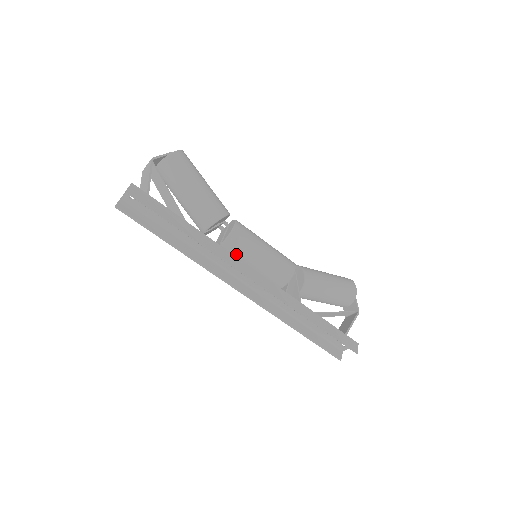
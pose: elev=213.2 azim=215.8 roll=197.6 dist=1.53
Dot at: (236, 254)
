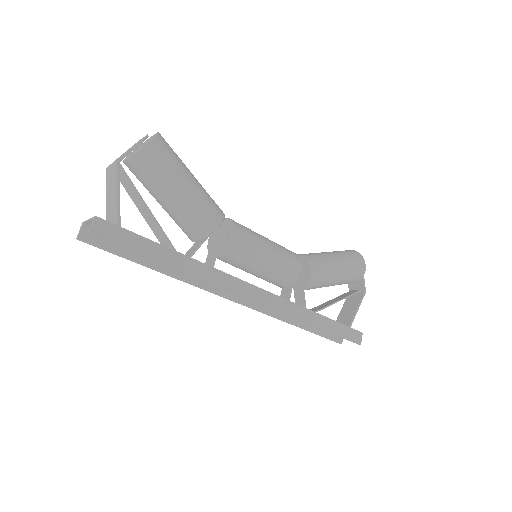
Dot at: (233, 264)
